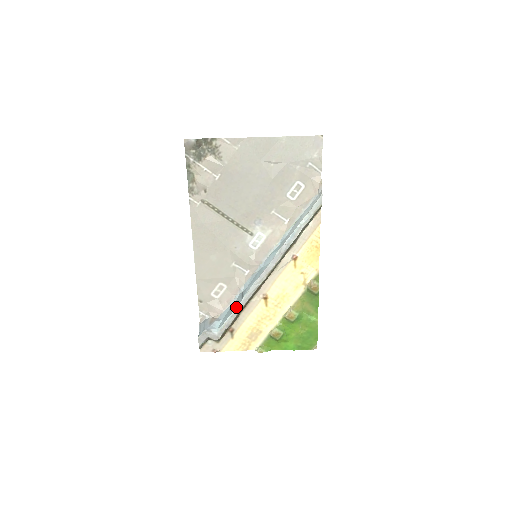
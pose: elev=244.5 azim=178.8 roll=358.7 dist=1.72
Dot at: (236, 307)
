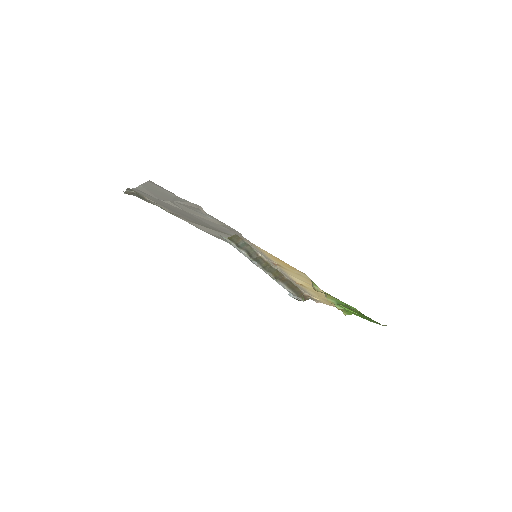
Dot at: occluded
